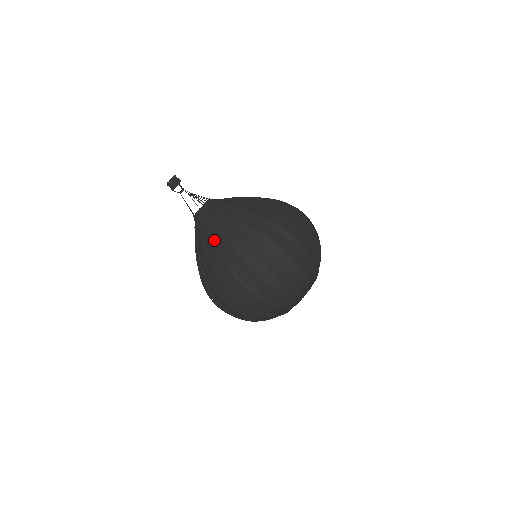
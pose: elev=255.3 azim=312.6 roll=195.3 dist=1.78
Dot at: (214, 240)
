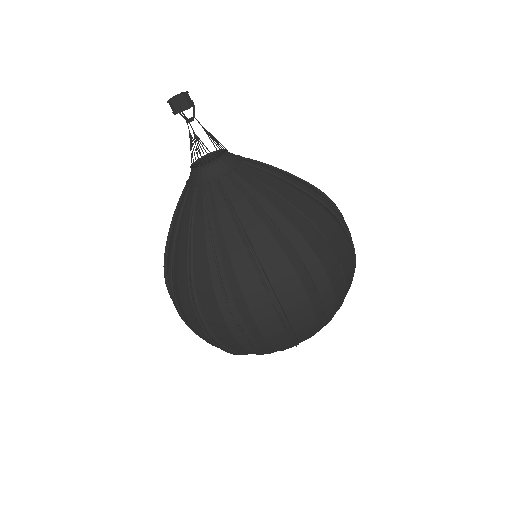
Dot at: (176, 231)
